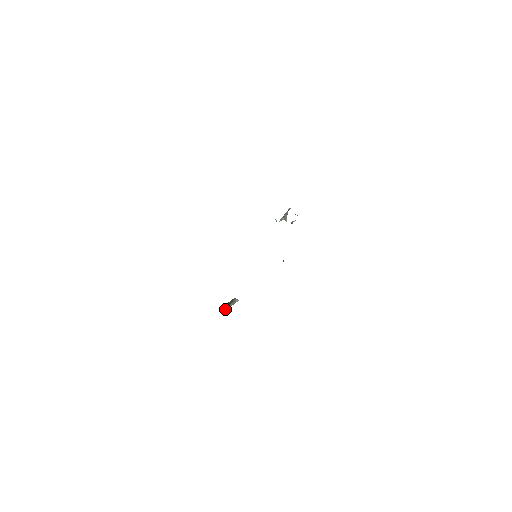
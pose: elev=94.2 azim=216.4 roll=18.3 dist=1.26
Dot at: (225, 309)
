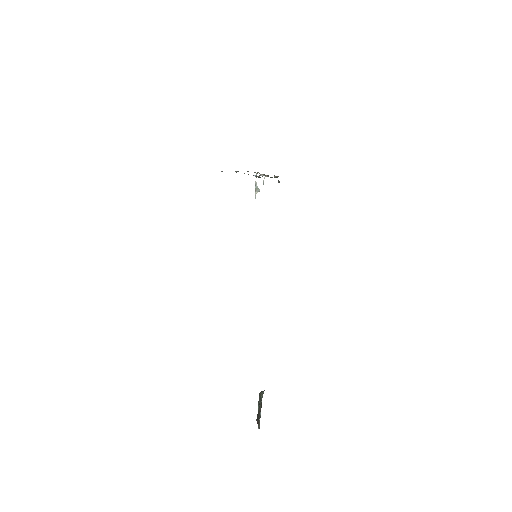
Dot at: (260, 411)
